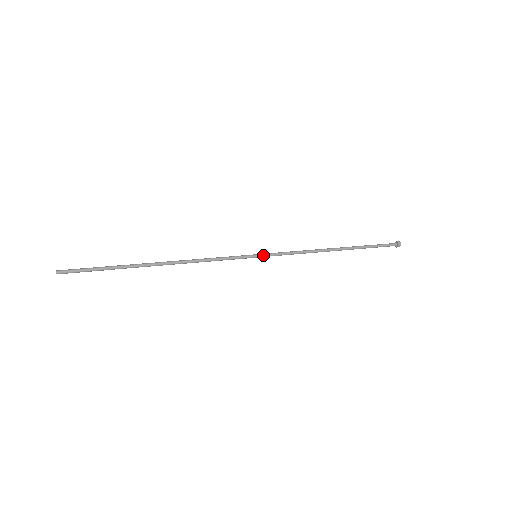
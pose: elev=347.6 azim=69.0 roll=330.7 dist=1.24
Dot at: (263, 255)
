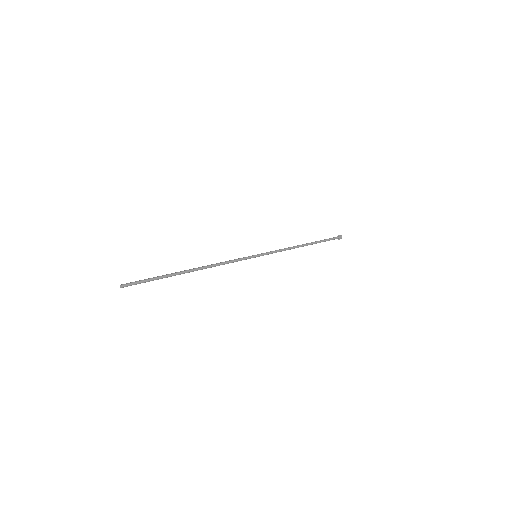
Dot at: occluded
